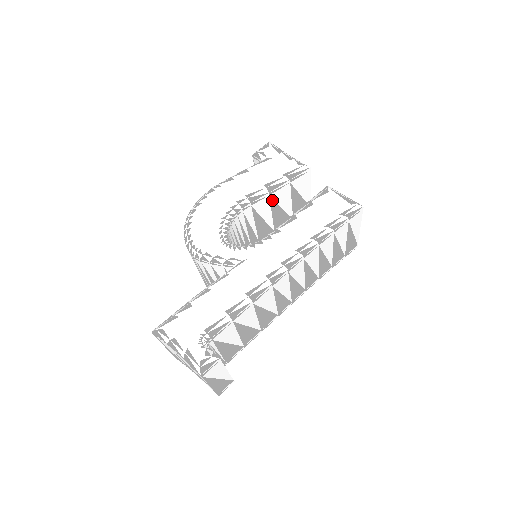
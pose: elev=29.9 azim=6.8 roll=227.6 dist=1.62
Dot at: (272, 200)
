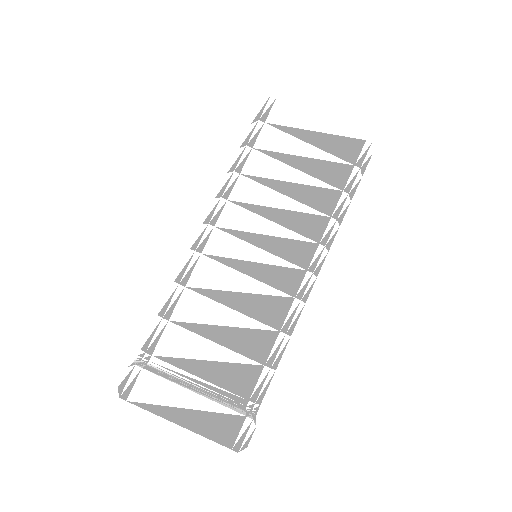
Dot at: occluded
